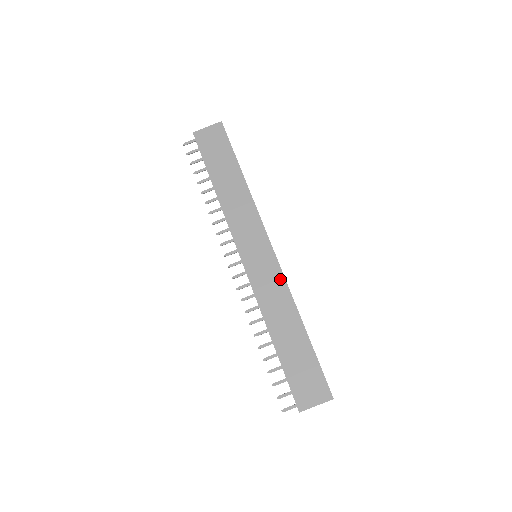
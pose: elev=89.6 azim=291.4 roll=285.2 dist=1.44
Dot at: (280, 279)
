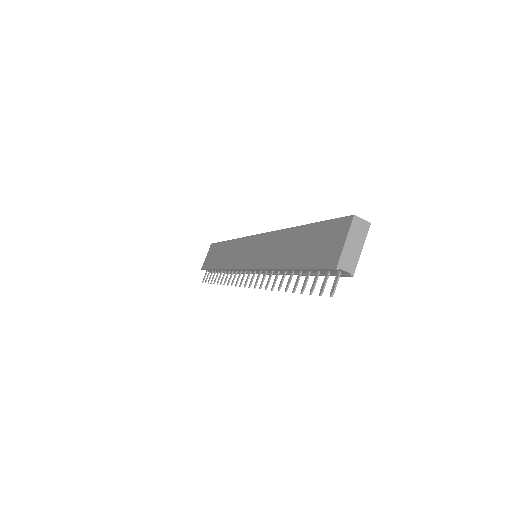
Dot at: (269, 237)
